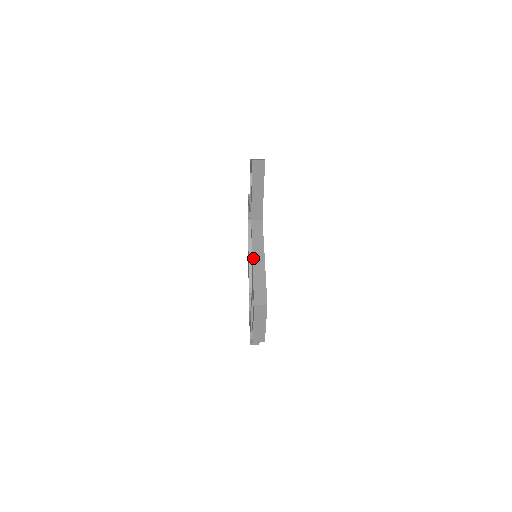
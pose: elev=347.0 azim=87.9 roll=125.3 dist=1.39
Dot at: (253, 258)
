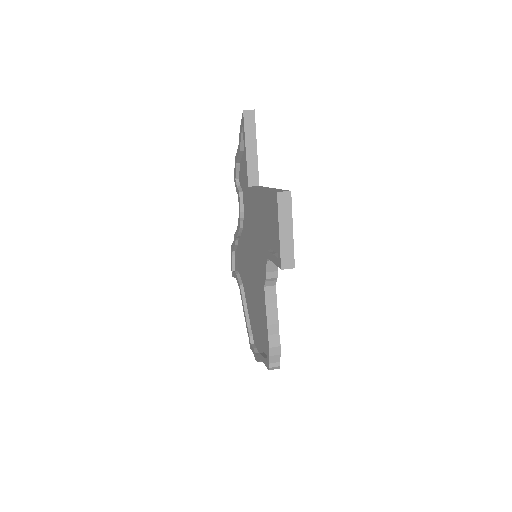
Dot at: (261, 189)
